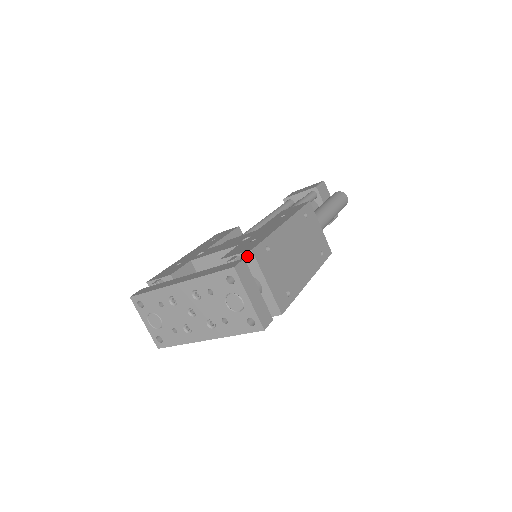
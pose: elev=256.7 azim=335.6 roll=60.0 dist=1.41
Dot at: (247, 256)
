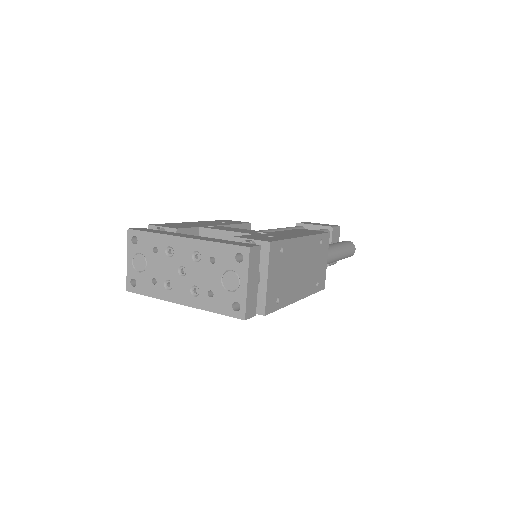
Dot at: (262, 245)
